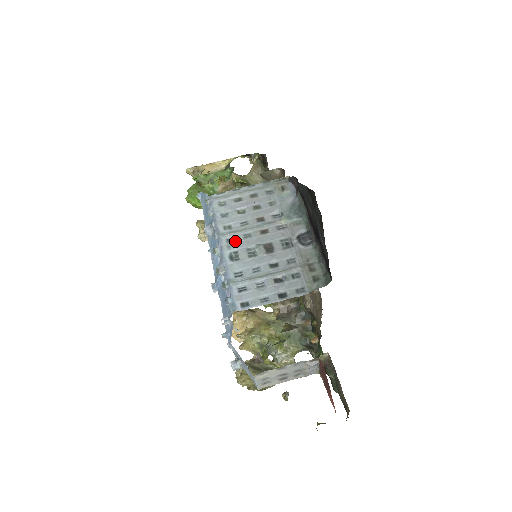
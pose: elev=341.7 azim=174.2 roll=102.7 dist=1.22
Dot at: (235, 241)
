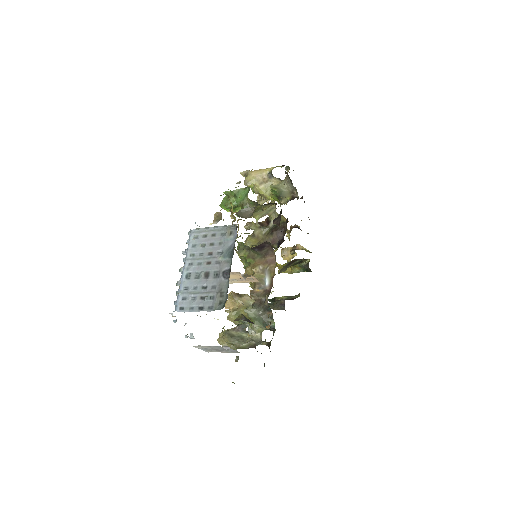
Dot at: (192, 266)
